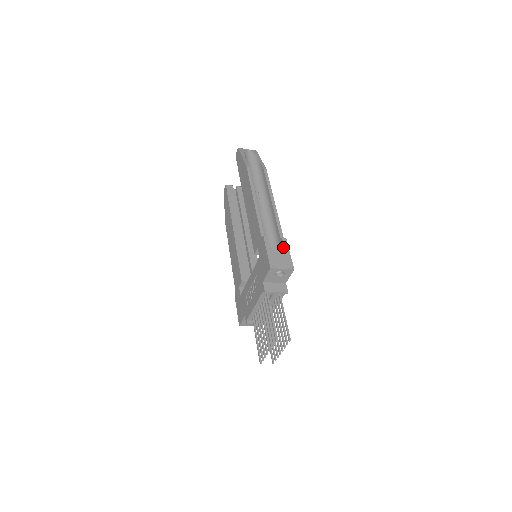
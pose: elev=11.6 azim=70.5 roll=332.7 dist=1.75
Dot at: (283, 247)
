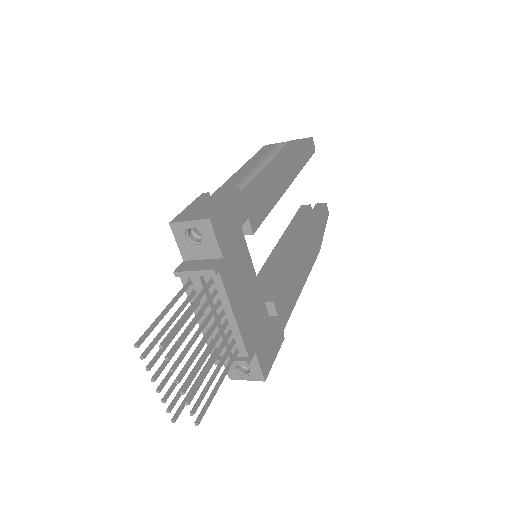
Dot at: (224, 199)
